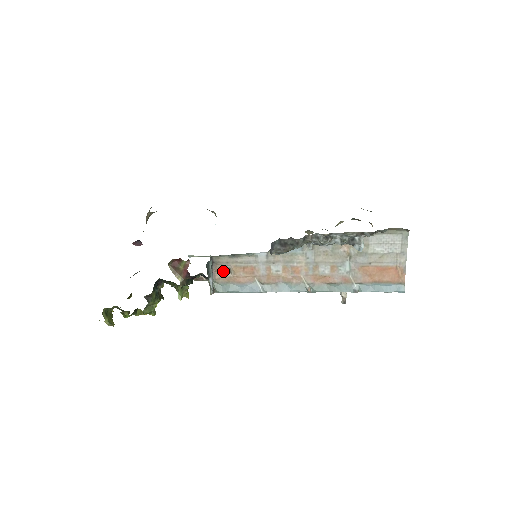
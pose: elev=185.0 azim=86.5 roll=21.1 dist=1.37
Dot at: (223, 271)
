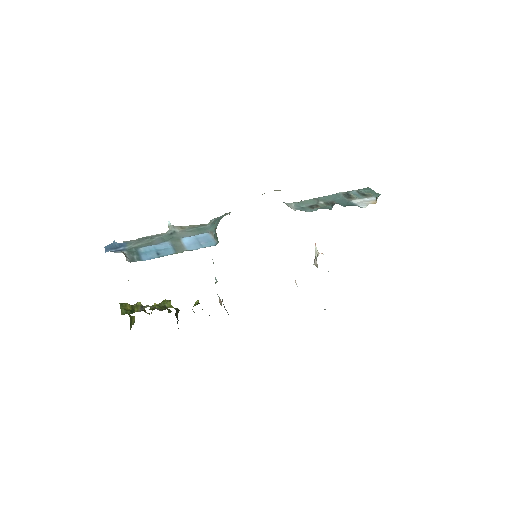
Dot at: occluded
